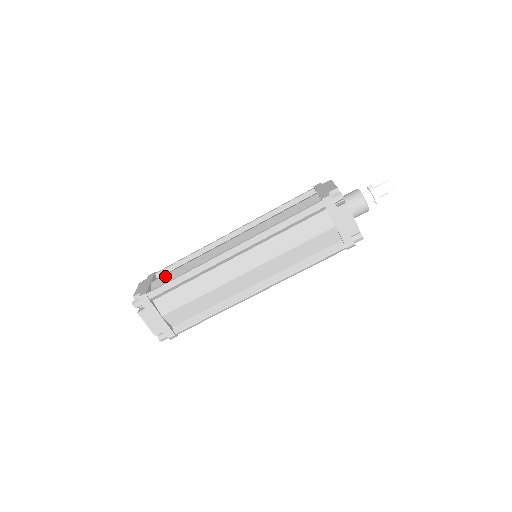
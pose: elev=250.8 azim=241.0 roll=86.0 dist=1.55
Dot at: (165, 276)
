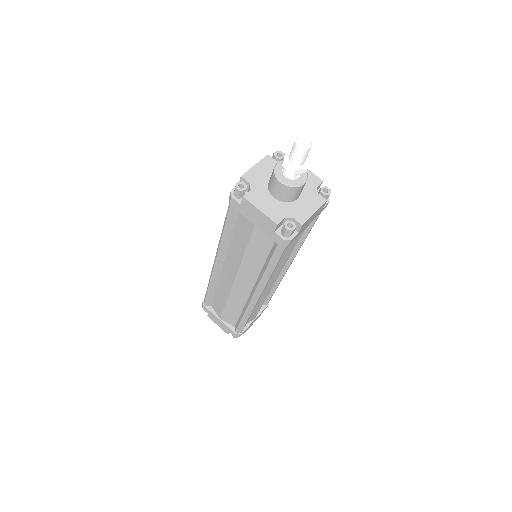
Dot at: (224, 315)
